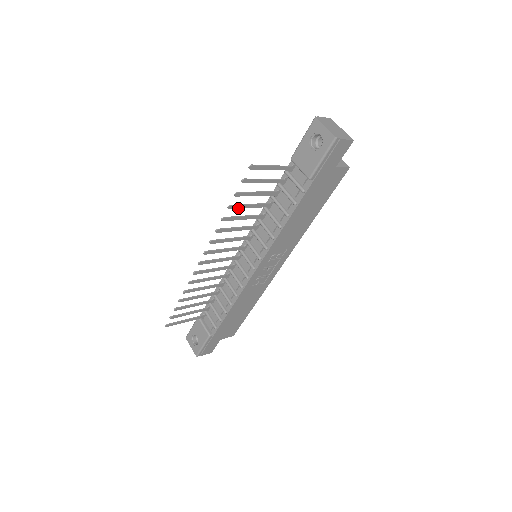
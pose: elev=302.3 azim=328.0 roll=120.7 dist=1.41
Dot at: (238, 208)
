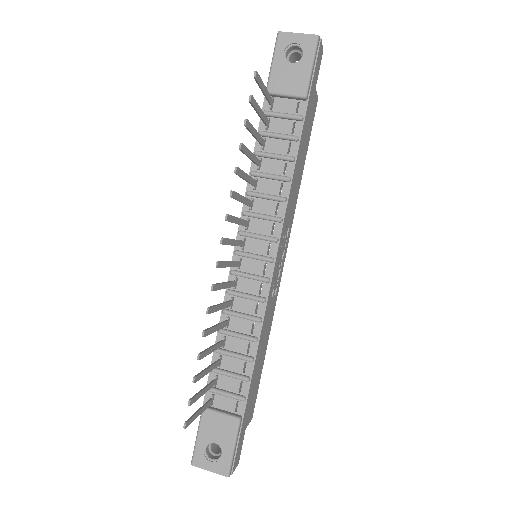
Dot at: (245, 153)
